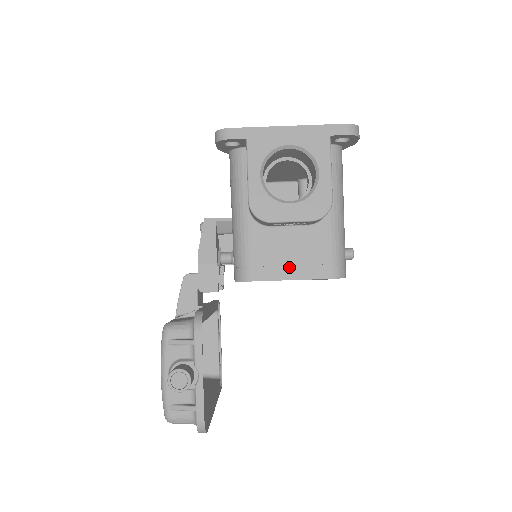
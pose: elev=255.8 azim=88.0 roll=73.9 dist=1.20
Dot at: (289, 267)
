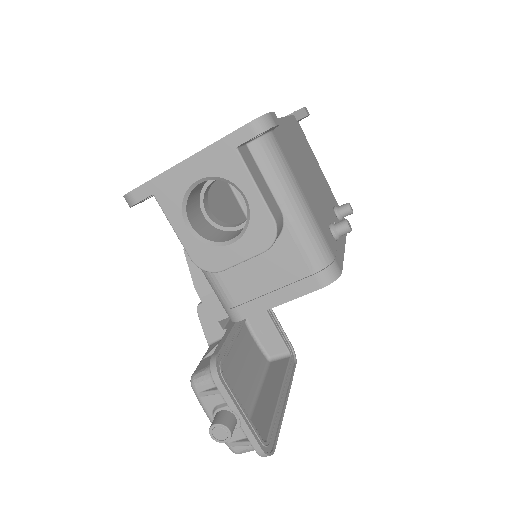
Dot at: (272, 293)
